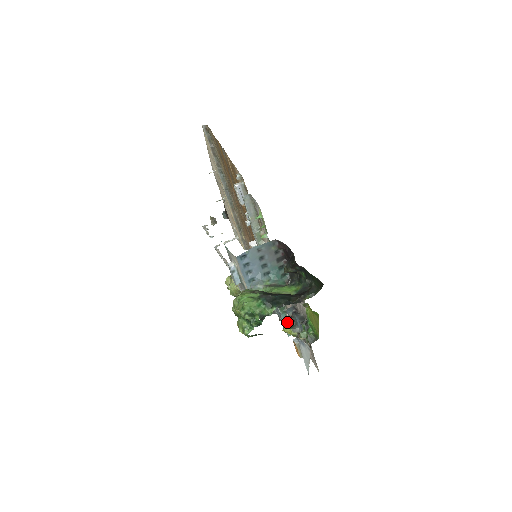
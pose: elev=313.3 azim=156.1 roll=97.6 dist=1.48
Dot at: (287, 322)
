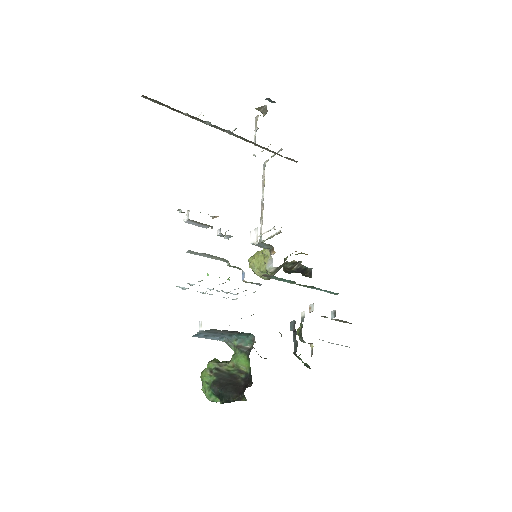
Dot at: (300, 325)
